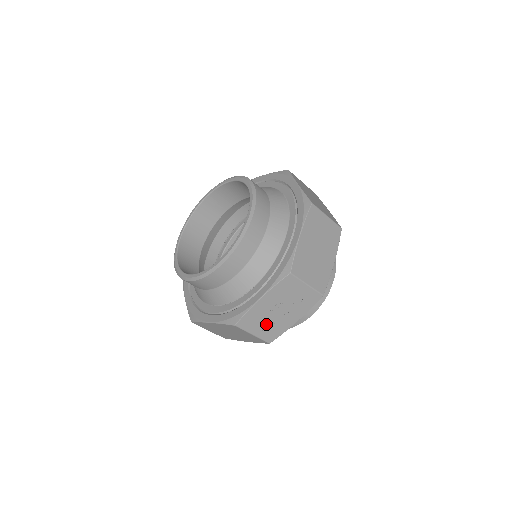
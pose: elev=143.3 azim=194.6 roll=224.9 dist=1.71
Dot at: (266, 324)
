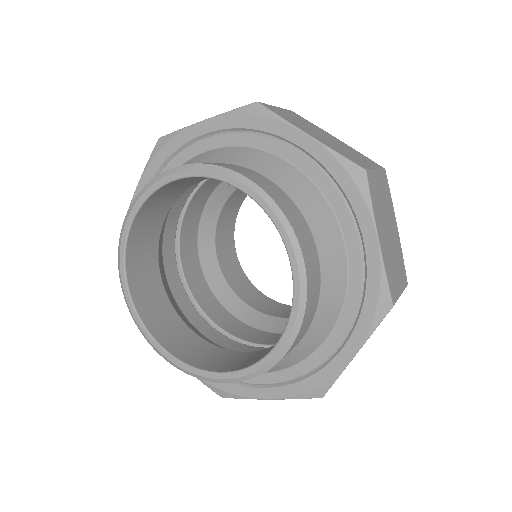
Dot at: occluded
